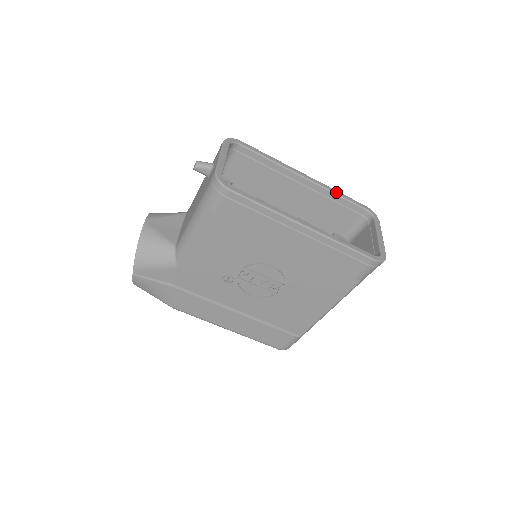
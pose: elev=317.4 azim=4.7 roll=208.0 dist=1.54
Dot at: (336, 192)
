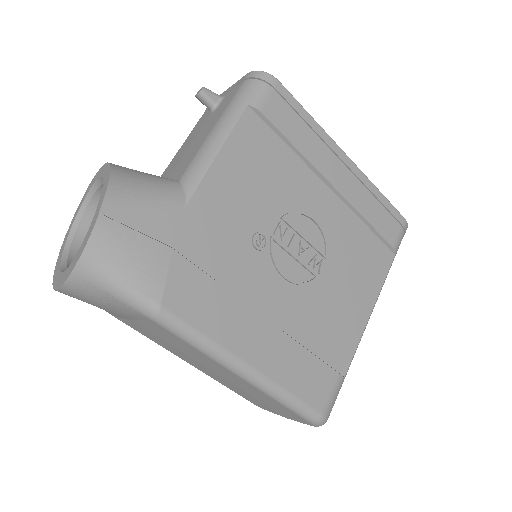
Dot at: occluded
